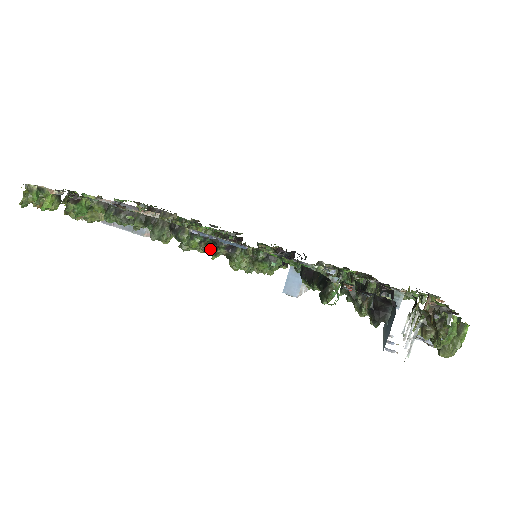
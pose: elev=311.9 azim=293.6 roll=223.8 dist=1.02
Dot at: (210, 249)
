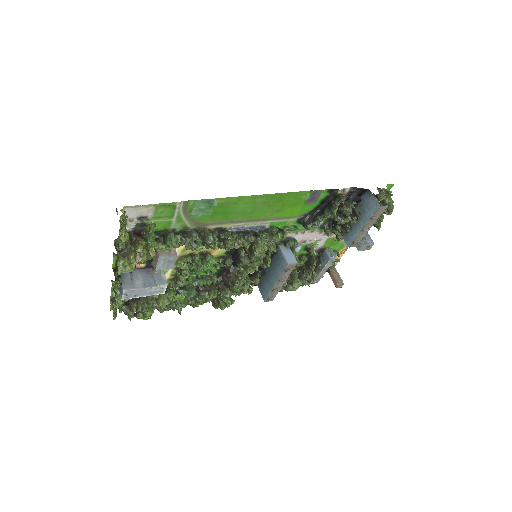
Dot at: (243, 242)
